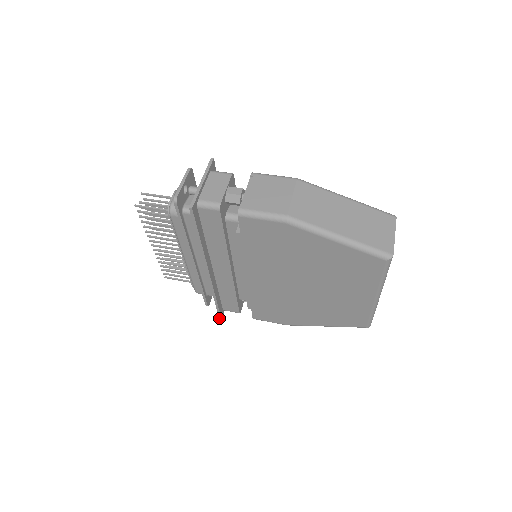
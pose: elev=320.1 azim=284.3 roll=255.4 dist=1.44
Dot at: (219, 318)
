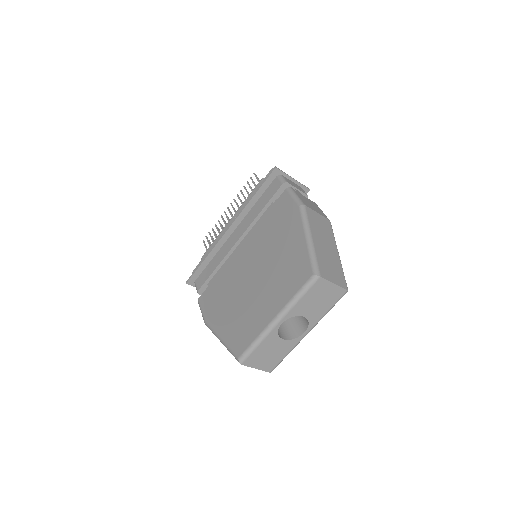
Dot at: (187, 281)
